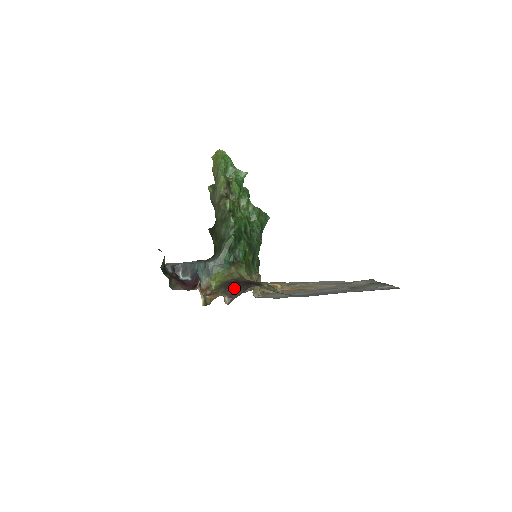
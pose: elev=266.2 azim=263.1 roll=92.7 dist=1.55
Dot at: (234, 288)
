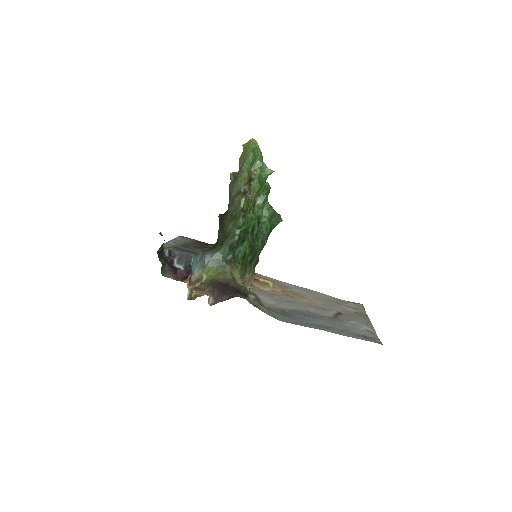
Dot at: (221, 291)
